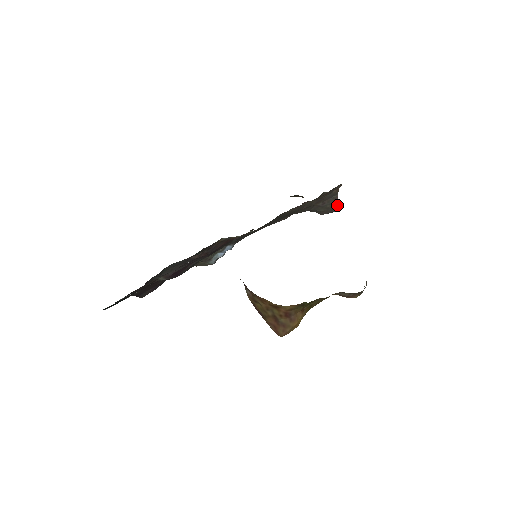
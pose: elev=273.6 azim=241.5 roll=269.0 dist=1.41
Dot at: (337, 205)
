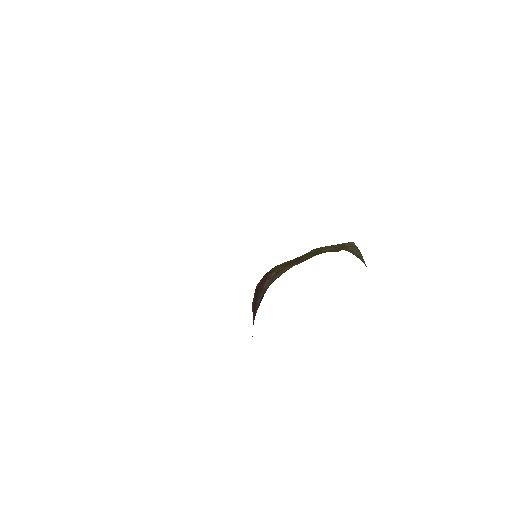
Dot at: occluded
